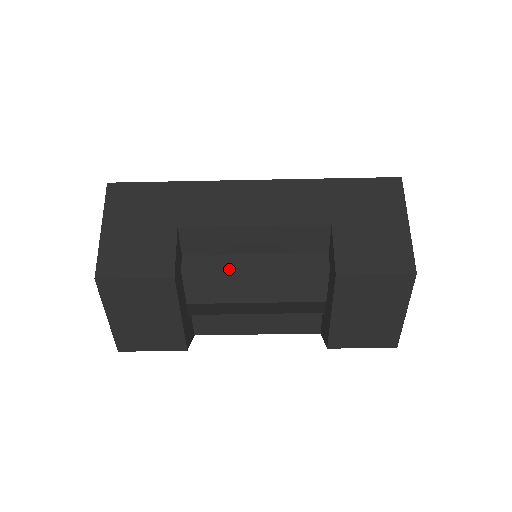
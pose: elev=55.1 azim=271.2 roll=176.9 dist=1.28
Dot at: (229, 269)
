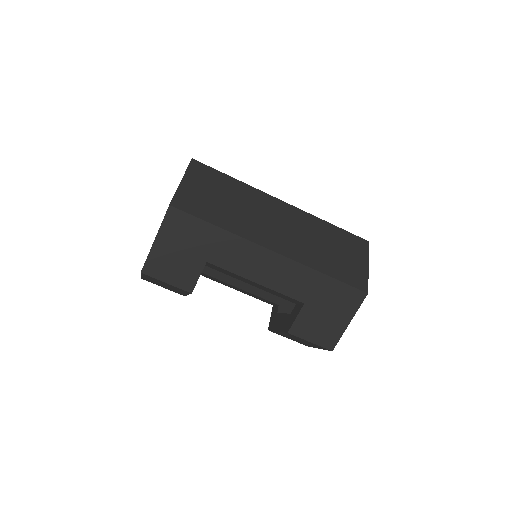
Dot at: occluded
